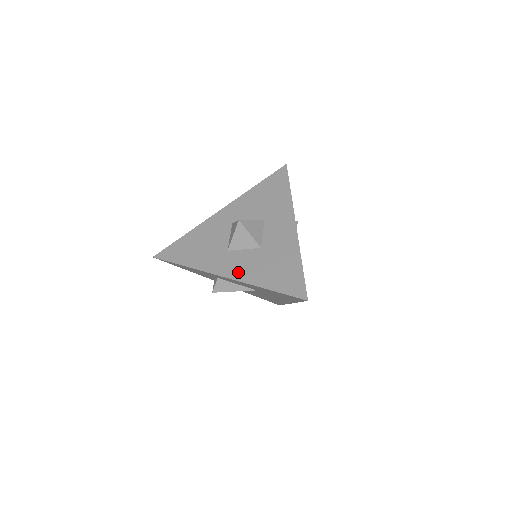
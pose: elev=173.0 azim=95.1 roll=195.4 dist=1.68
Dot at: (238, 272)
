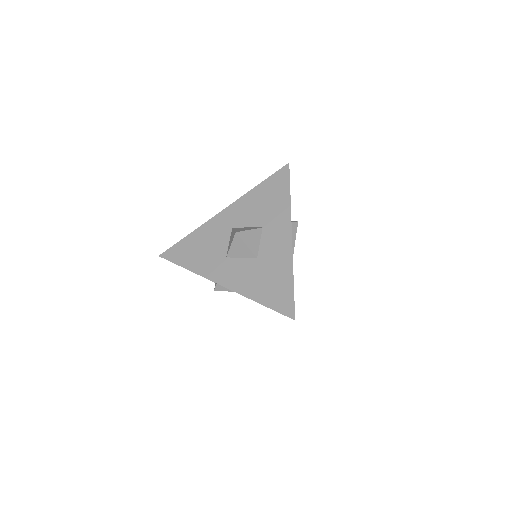
Dot at: (234, 282)
